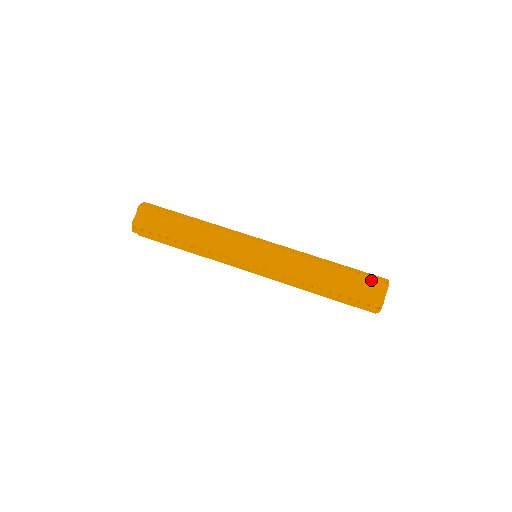
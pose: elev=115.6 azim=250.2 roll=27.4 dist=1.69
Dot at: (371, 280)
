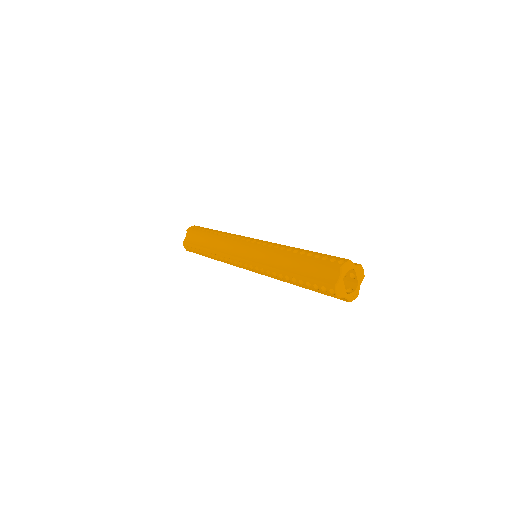
Dot at: (327, 262)
